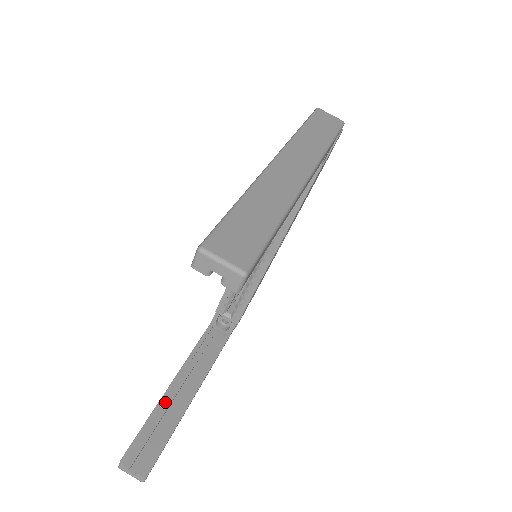
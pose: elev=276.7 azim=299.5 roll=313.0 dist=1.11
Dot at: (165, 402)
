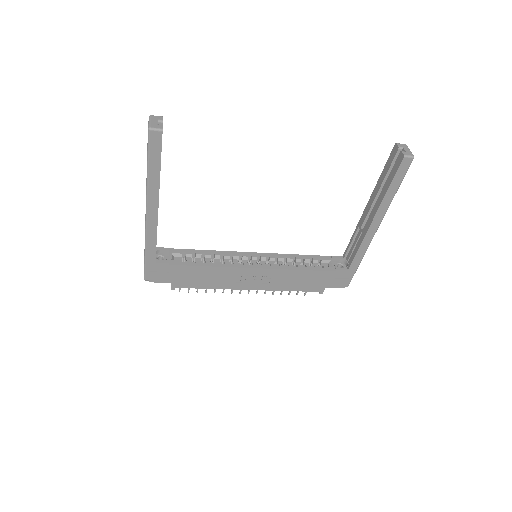
Dot at: occluded
